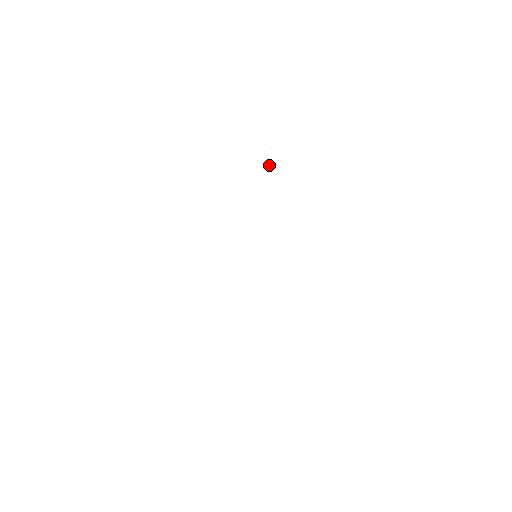
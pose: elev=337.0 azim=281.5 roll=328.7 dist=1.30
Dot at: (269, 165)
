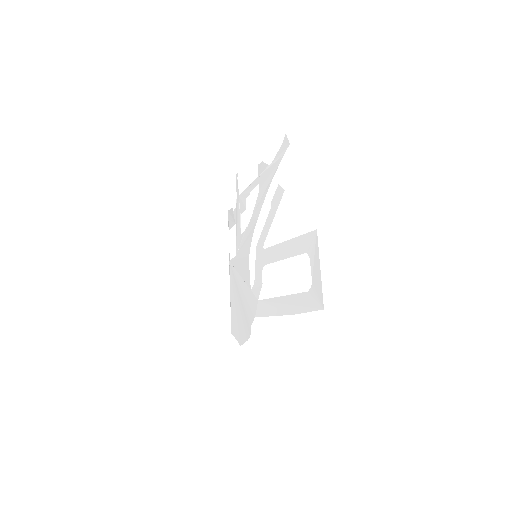
Dot at: (236, 194)
